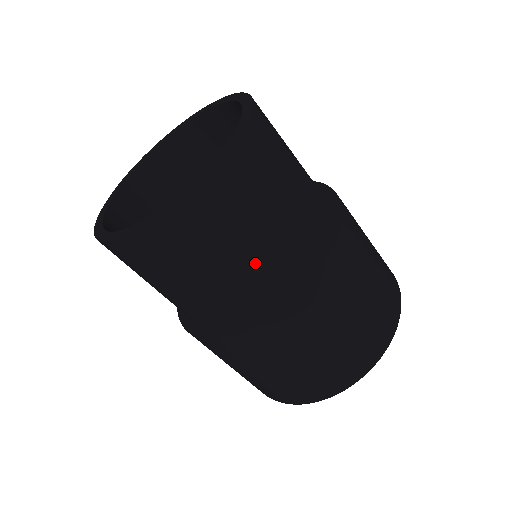
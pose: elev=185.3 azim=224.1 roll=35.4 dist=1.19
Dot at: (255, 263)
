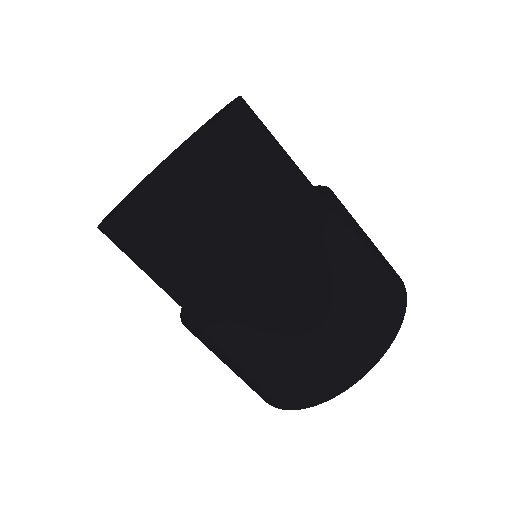
Dot at: (277, 203)
